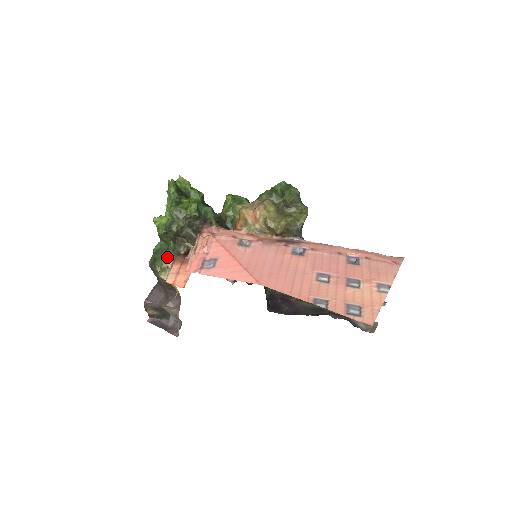
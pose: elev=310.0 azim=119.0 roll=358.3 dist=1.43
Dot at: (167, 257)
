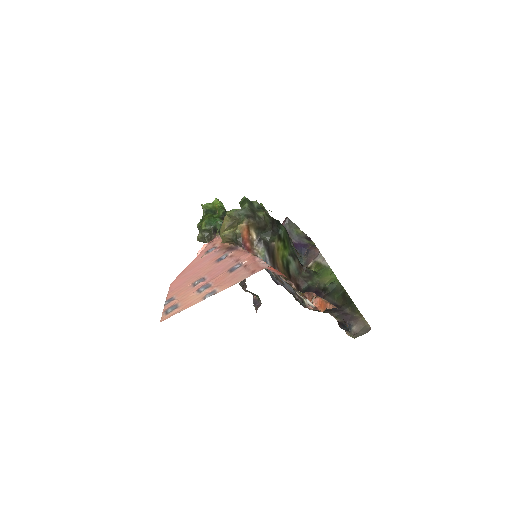
Dot at: occluded
